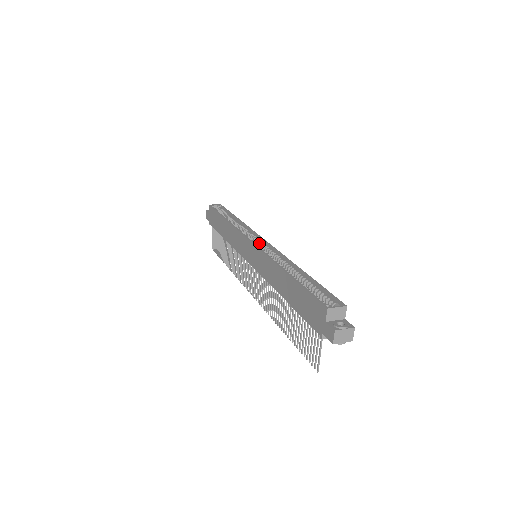
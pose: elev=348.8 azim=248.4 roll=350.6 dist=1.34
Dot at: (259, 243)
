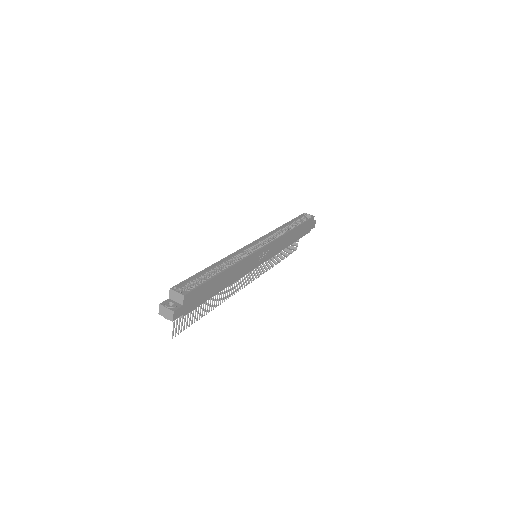
Dot at: occluded
